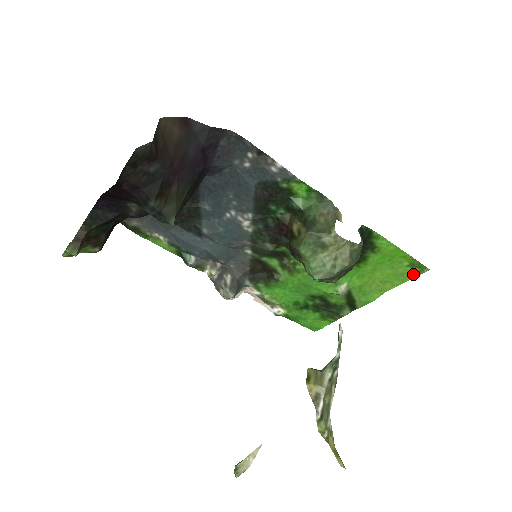
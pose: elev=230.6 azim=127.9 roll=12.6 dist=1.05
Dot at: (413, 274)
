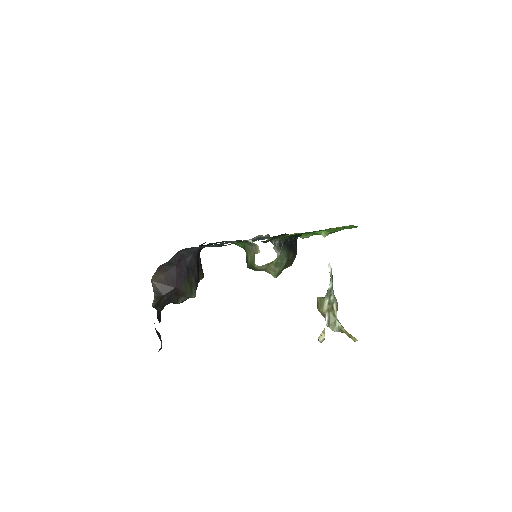
Dot at: occluded
